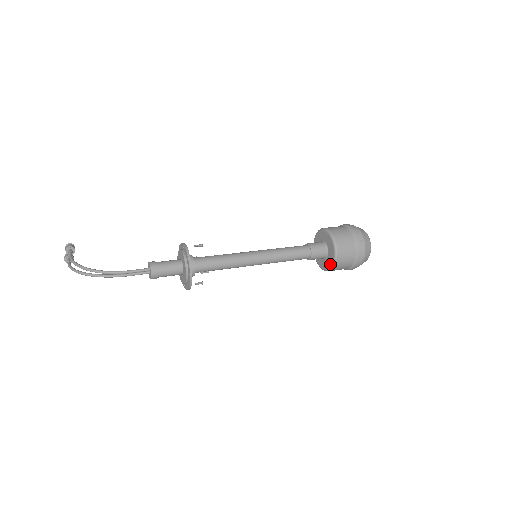
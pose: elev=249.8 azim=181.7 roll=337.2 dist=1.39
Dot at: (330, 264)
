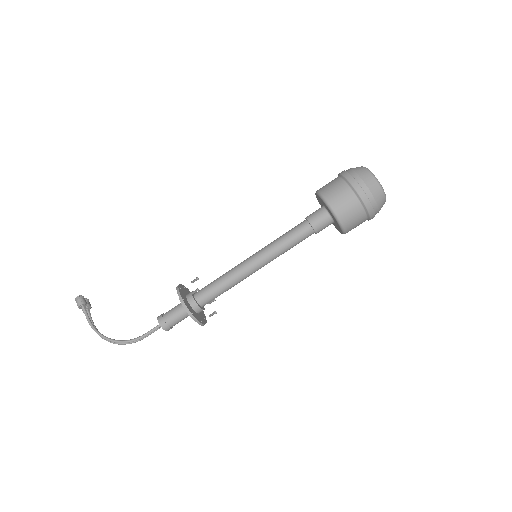
Dot at: (339, 231)
